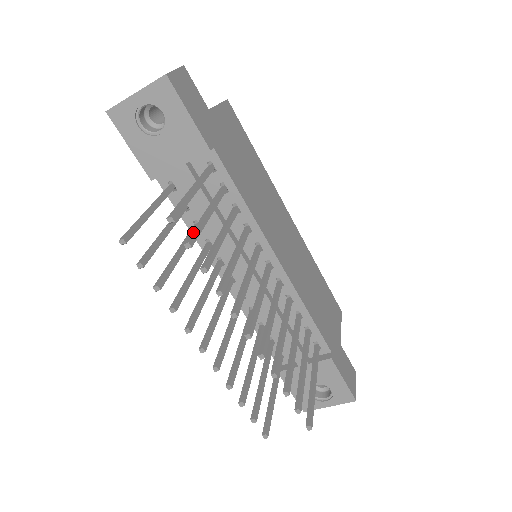
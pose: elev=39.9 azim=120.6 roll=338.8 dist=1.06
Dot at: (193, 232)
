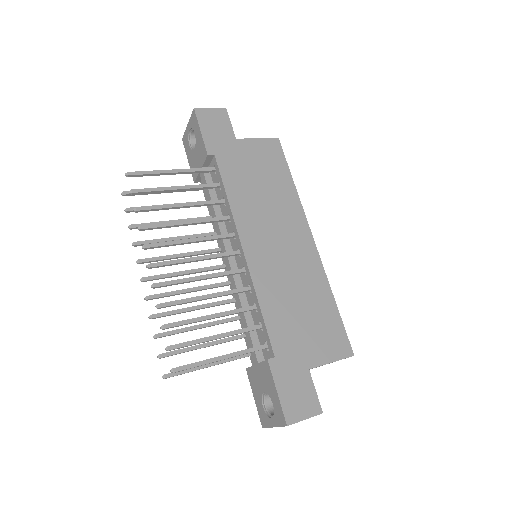
Dot at: (145, 189)
